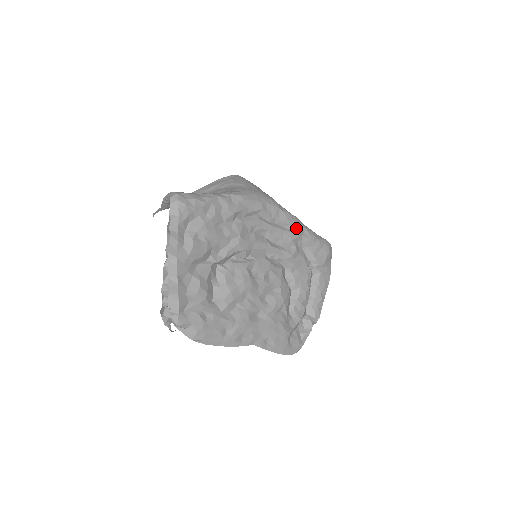
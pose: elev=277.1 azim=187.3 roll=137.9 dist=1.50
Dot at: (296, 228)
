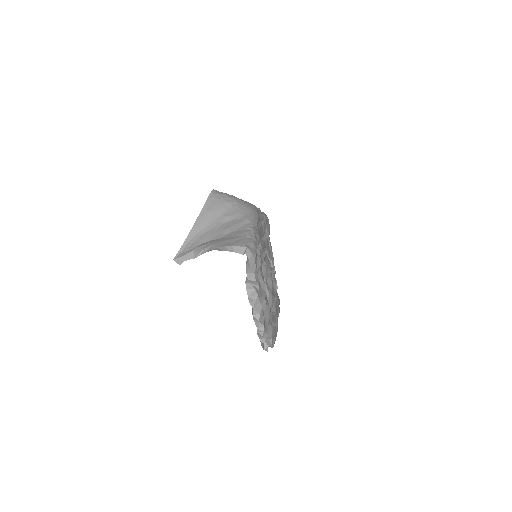
Dot at: (263, 218)
